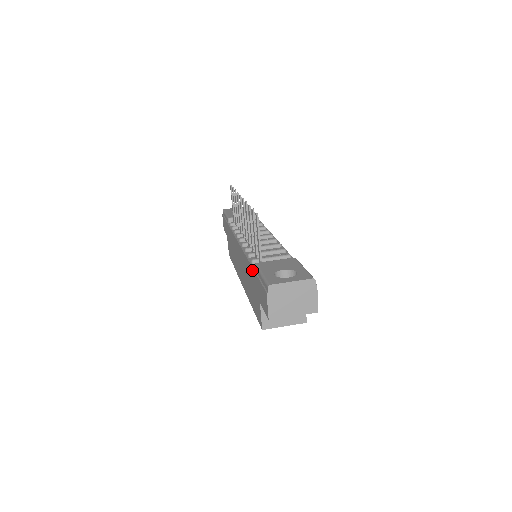
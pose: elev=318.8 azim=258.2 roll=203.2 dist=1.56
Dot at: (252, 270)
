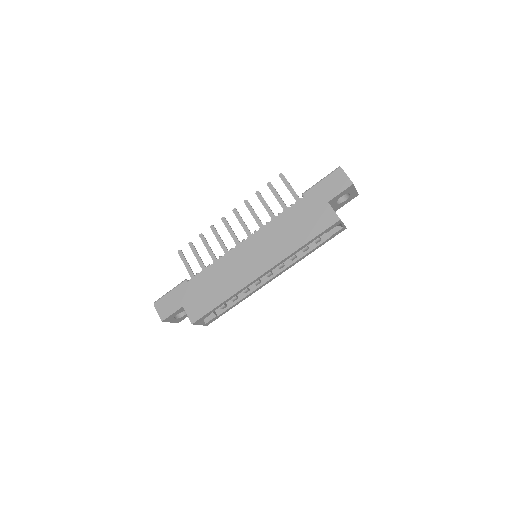
Dot at: (301, 201)
